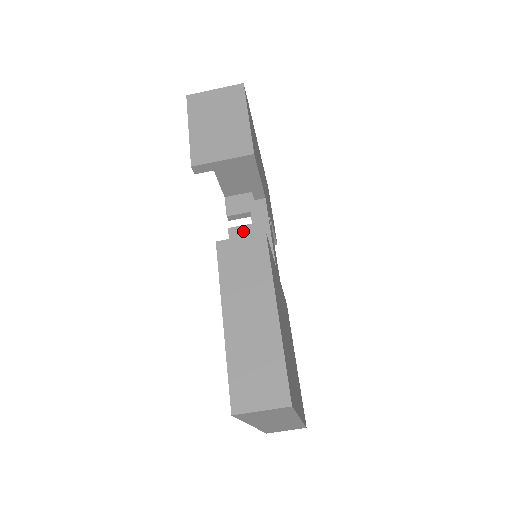
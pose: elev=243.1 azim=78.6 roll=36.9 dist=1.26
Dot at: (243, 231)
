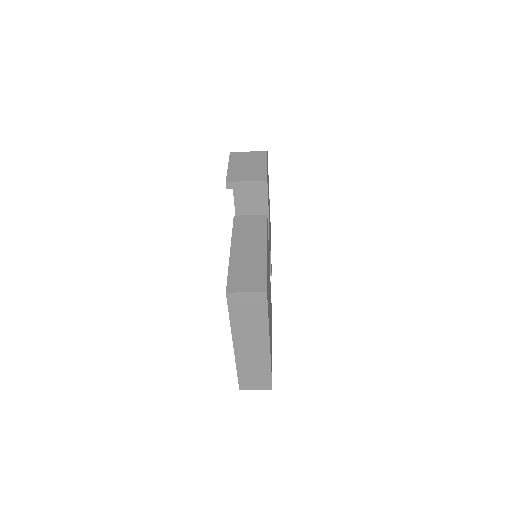
Dot at: occluded
